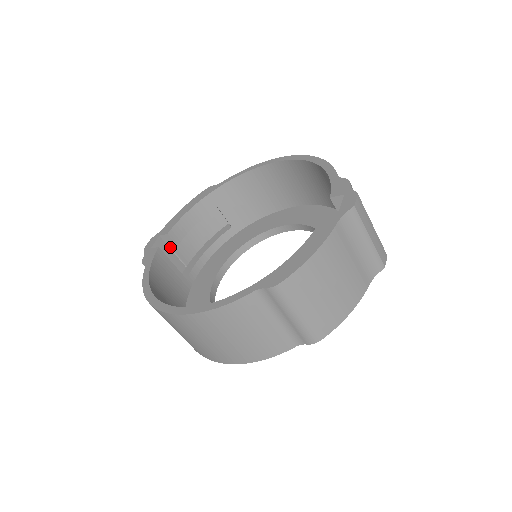
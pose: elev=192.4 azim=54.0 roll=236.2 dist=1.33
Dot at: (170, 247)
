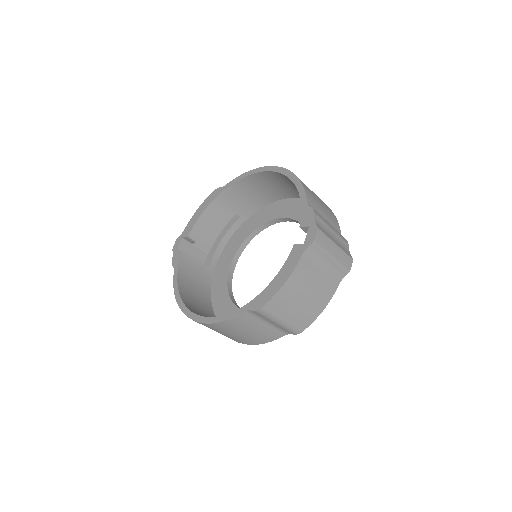
Dot at: (192, 243)
